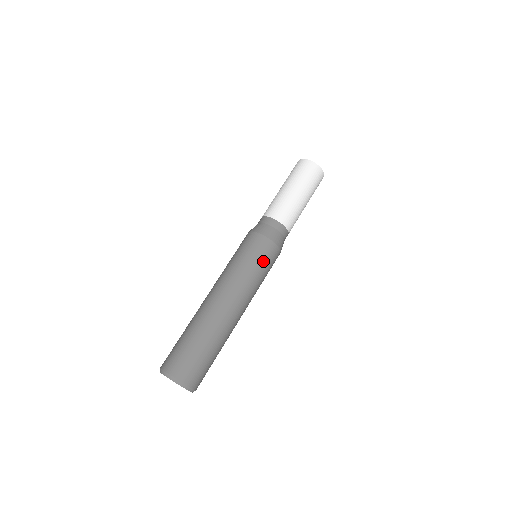
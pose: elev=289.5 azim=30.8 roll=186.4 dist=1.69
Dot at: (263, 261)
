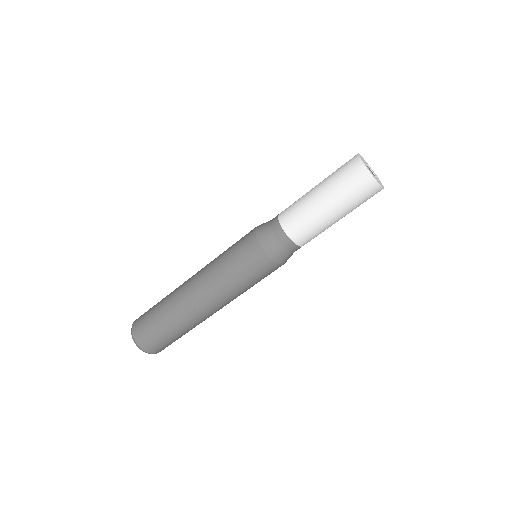
Dot at: (250, 272)
